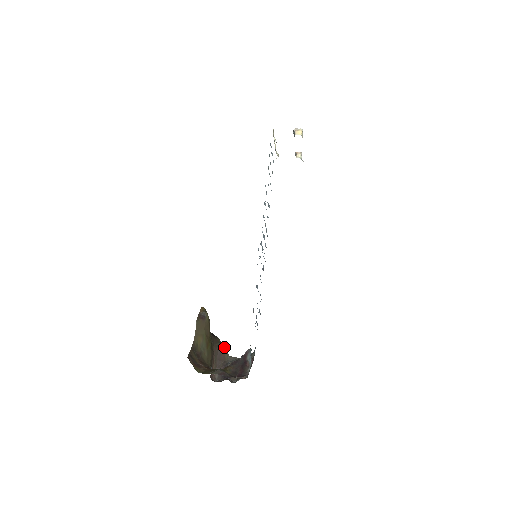
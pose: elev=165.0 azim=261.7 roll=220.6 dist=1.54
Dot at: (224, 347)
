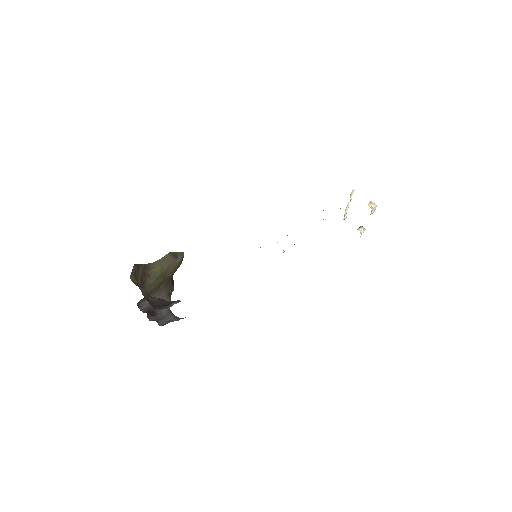
Dot at: occluded
